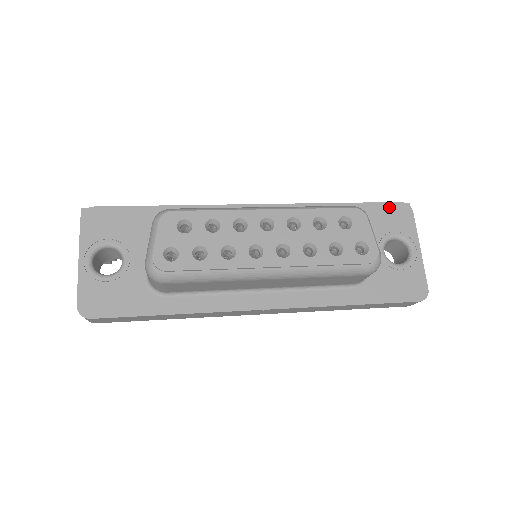
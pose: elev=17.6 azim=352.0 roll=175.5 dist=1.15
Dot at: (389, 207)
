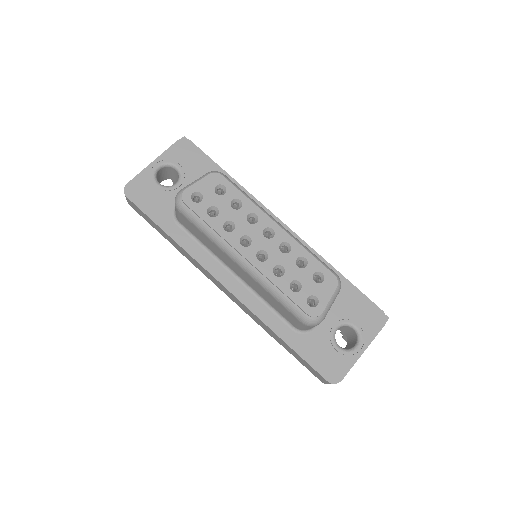
Dot at: (371, 306)
